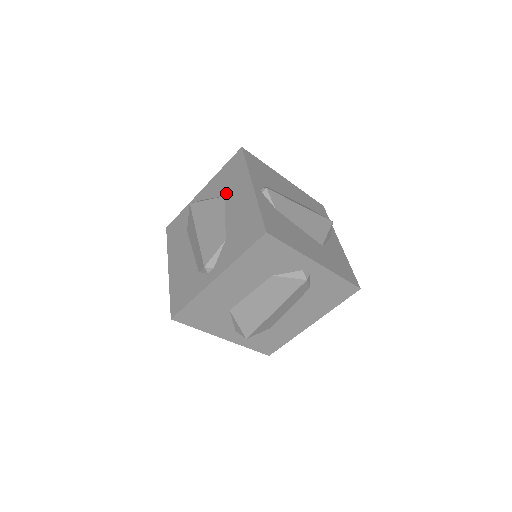
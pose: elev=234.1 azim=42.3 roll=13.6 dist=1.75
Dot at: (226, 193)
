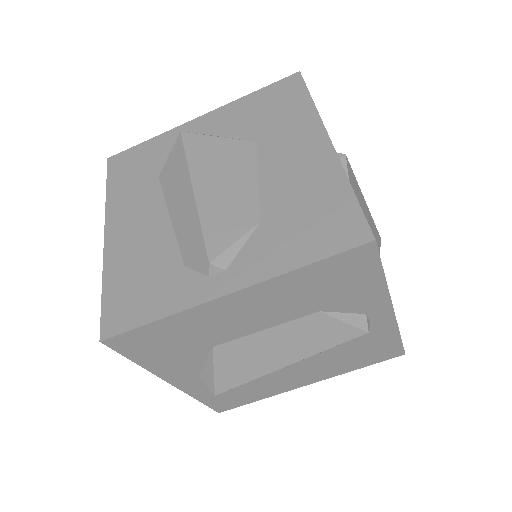
Dot at: (261, 137)
